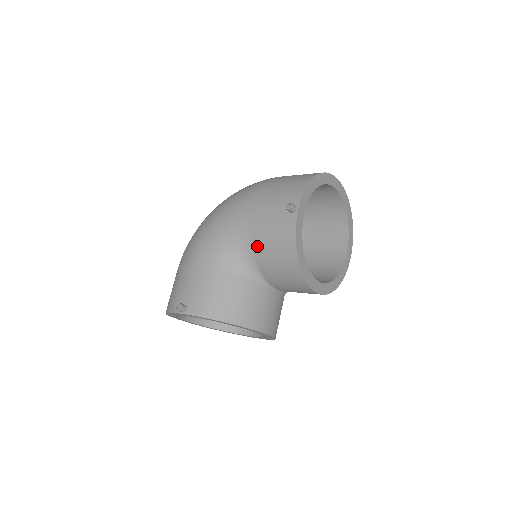
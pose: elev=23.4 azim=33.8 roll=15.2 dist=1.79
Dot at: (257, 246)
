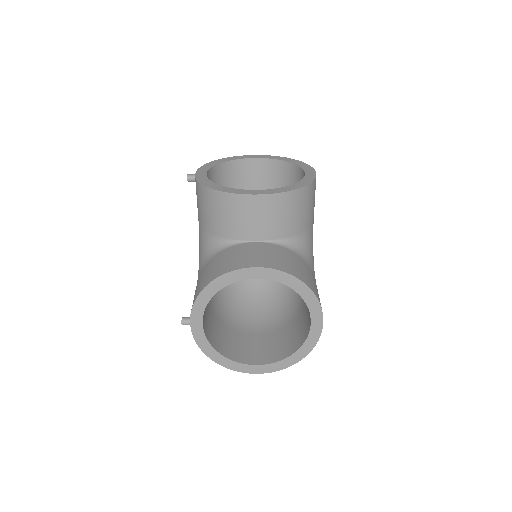
Dot at: (204, 226)
